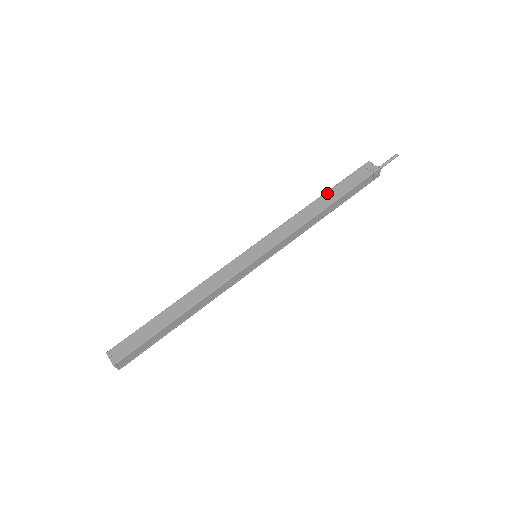
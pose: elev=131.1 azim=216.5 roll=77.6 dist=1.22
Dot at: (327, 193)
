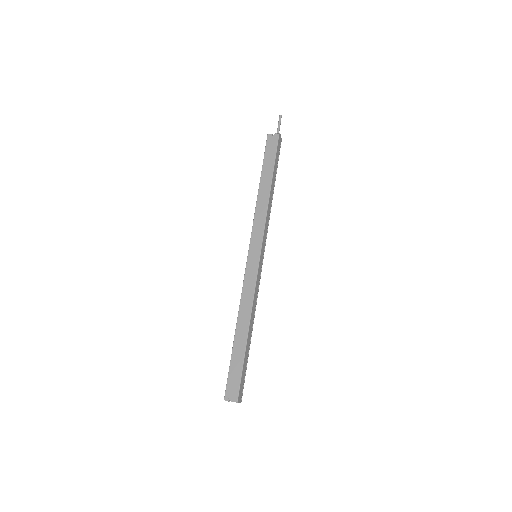
Dot at: (262, 178)
